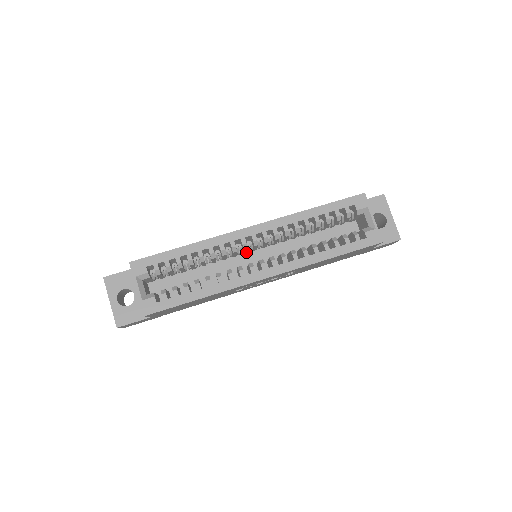
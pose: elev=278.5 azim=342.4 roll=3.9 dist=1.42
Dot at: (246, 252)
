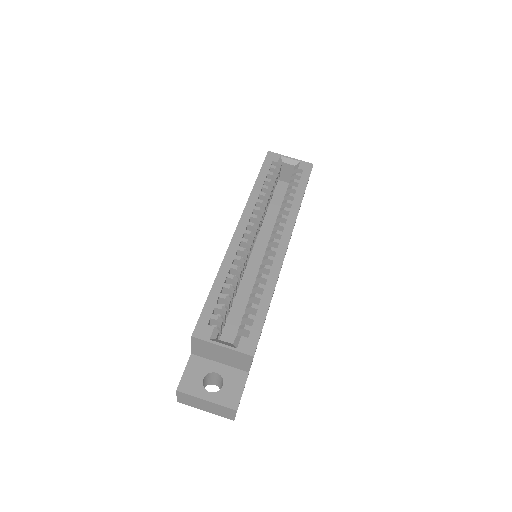
Dot at: occluded
